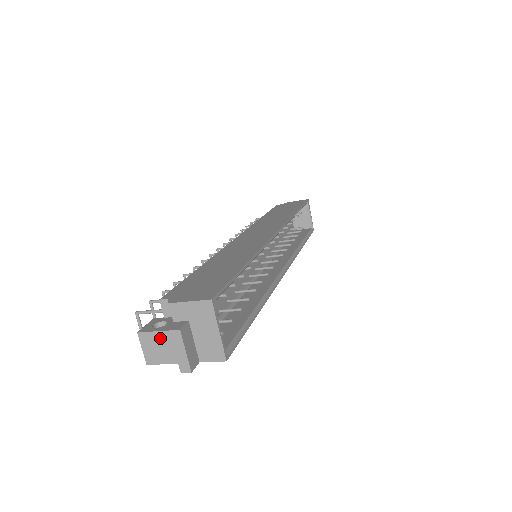
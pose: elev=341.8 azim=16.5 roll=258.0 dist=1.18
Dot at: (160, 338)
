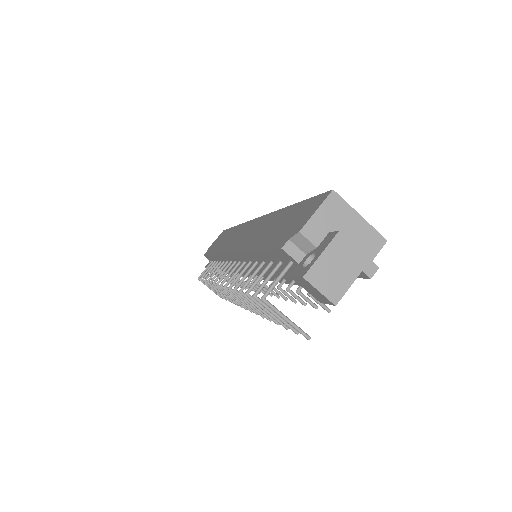
Dot at: (328, 260)
